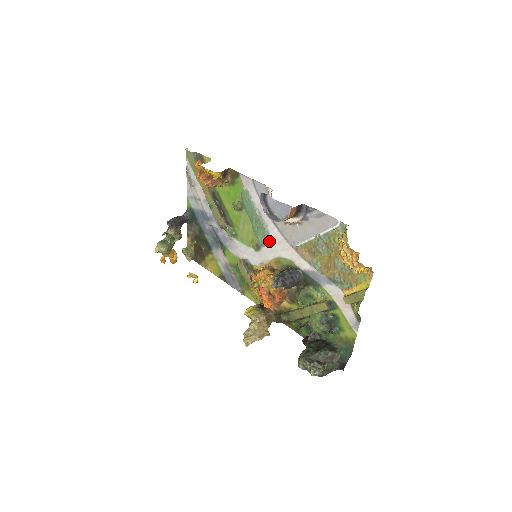
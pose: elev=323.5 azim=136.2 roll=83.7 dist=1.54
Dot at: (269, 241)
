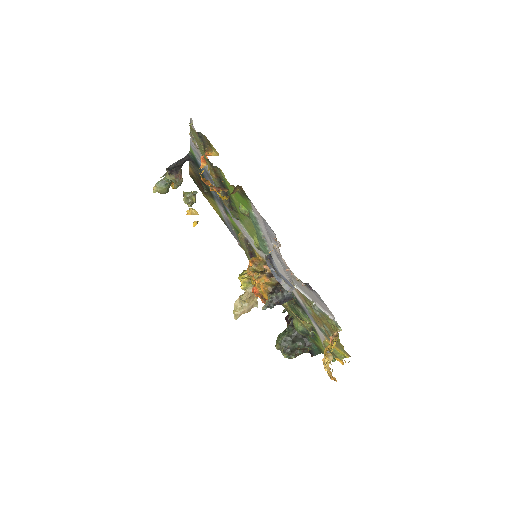
Dot at: occluded
